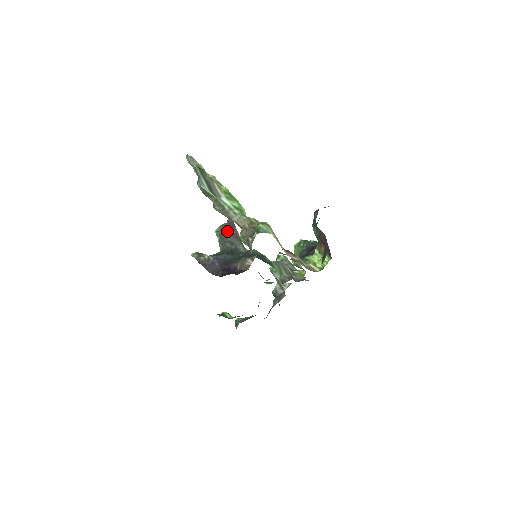
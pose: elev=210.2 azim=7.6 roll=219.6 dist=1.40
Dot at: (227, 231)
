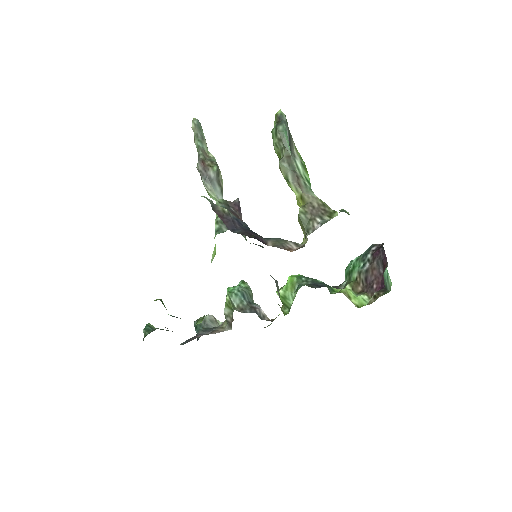
Dot at: (232, 210)
